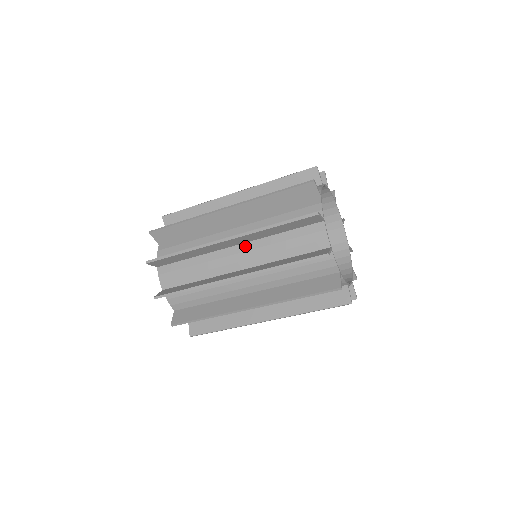
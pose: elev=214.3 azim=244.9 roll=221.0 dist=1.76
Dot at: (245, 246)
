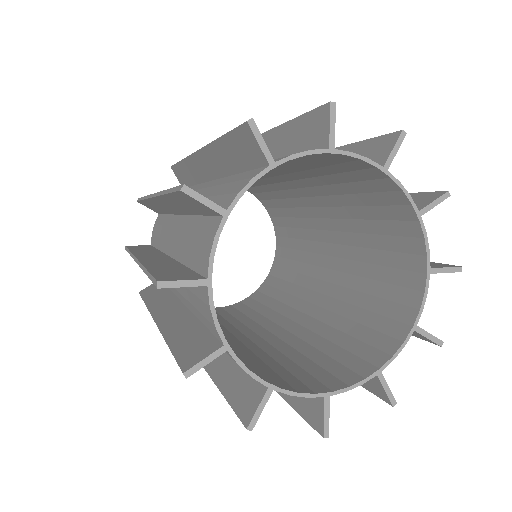
Dot at: occluded
